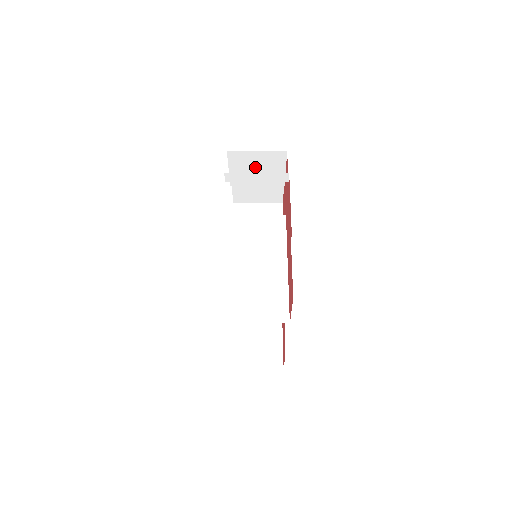
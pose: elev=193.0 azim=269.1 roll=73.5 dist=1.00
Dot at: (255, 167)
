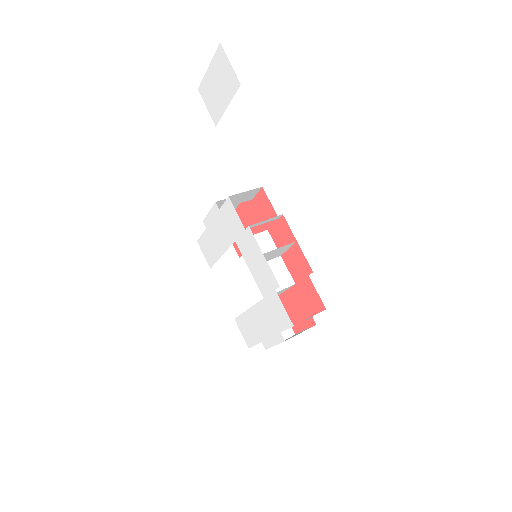
Dot at: occluded
